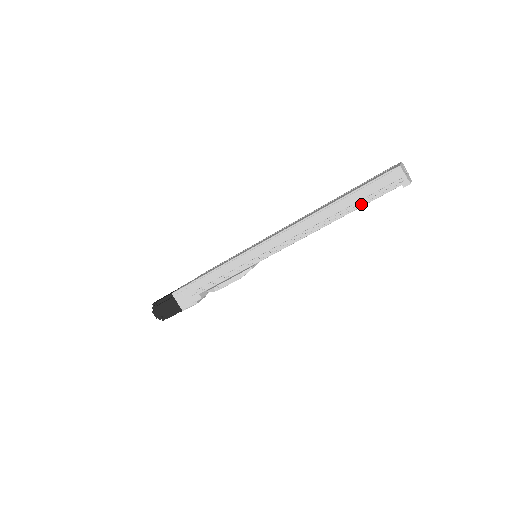
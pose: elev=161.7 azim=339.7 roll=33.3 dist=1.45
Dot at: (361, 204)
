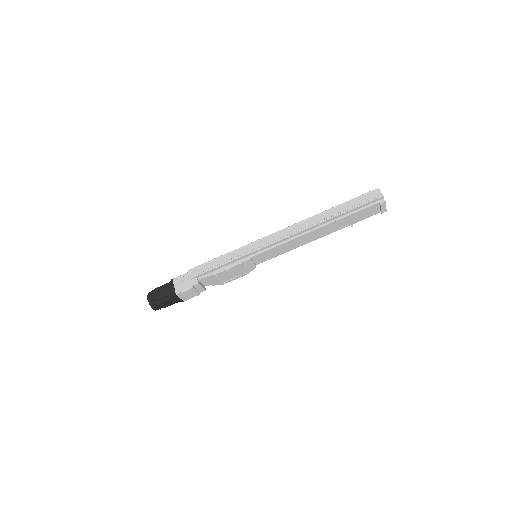
Dot at: (348, 214)
